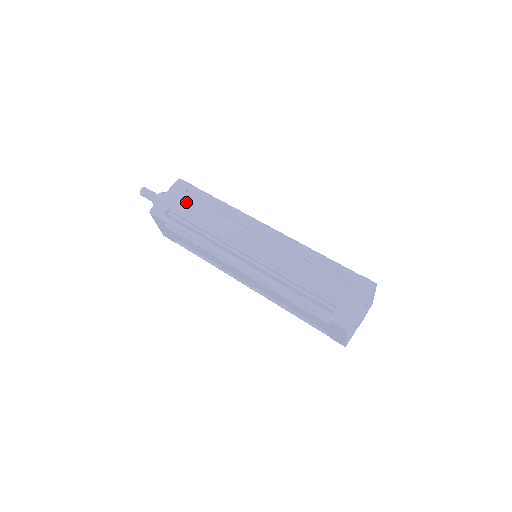
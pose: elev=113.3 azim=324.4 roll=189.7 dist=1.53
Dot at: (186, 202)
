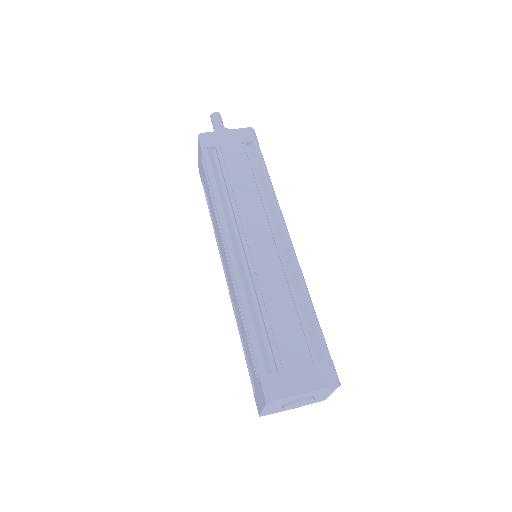
Dot at: (237, 152)
